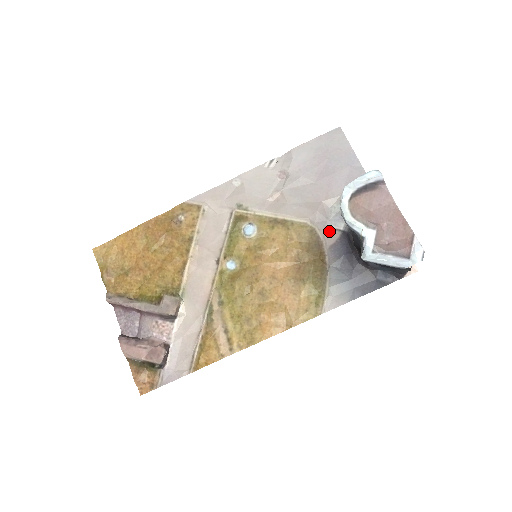
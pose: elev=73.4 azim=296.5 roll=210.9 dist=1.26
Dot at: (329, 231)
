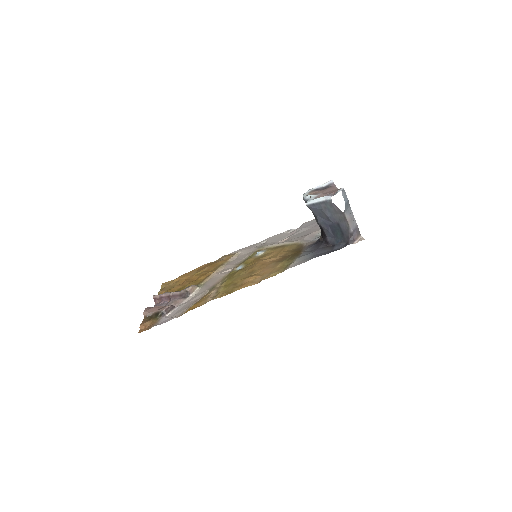
Dot at: (311, 242)
